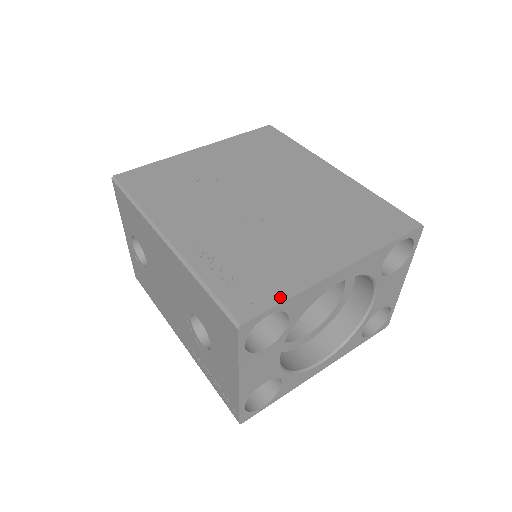
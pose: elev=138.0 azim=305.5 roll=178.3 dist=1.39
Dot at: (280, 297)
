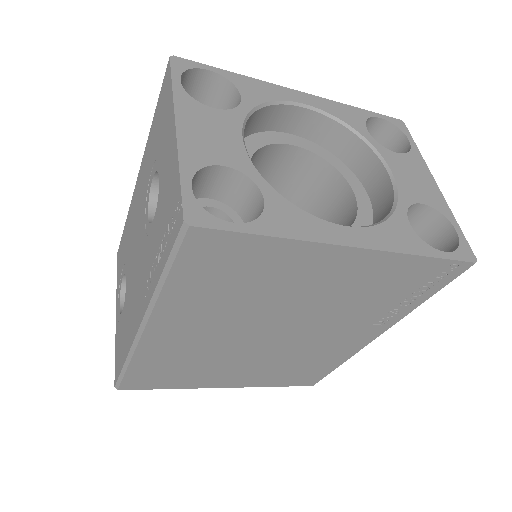
Dot at: occluded
